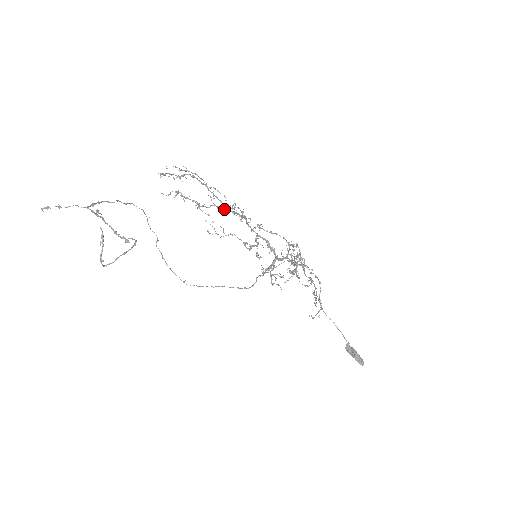
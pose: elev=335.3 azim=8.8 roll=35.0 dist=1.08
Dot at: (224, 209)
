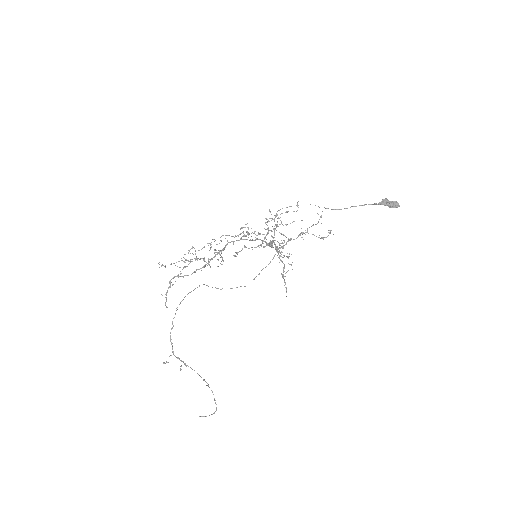
Dot at: occluded
